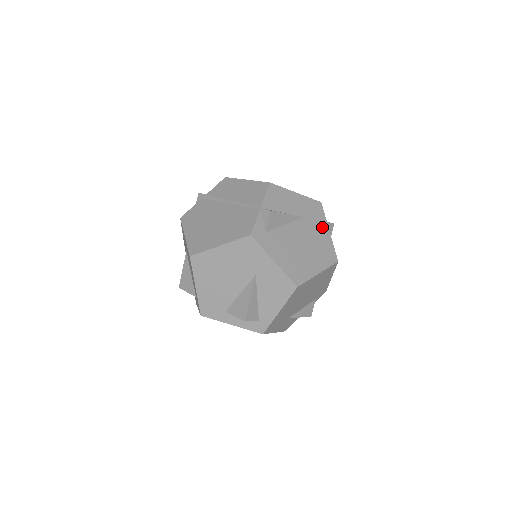
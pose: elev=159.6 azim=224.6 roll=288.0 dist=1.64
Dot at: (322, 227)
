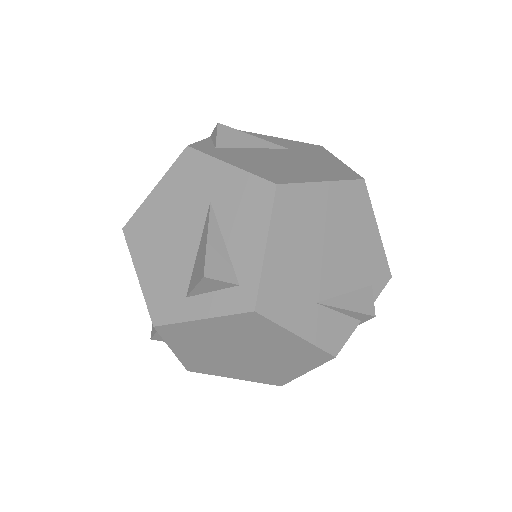
Dot at: (325, 157)
